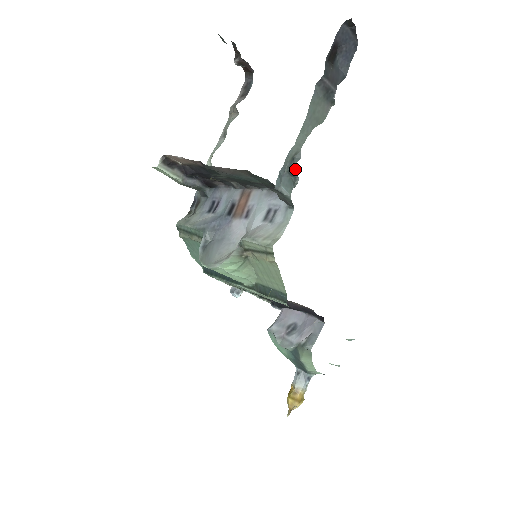
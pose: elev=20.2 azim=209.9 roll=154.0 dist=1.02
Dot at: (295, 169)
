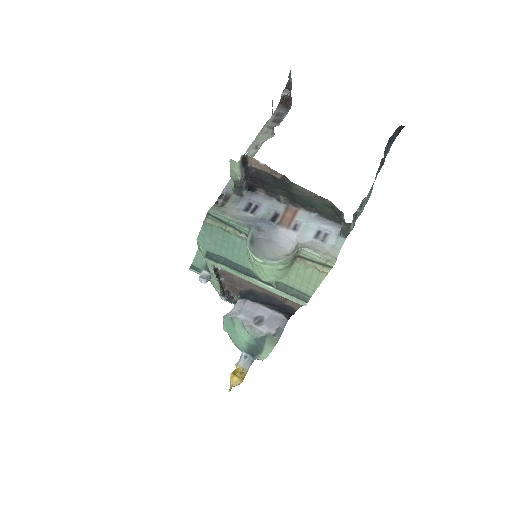
Dot at: occluded
